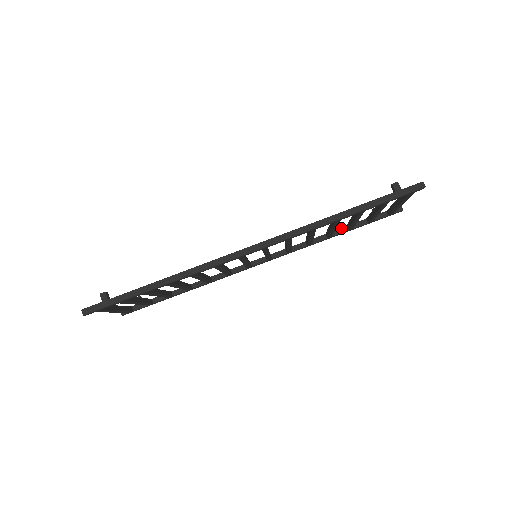
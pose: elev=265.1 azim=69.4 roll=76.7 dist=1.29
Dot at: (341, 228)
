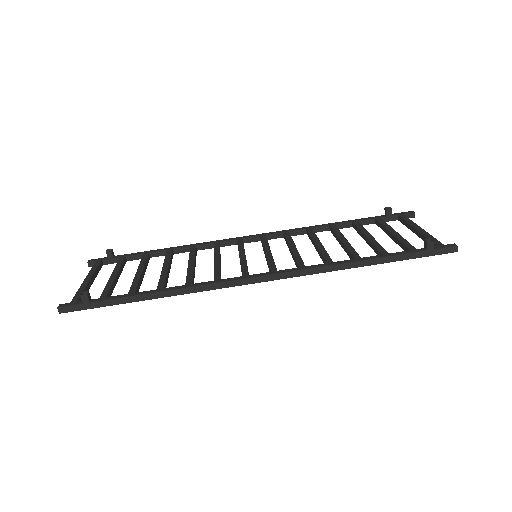
Dot at: (347, 223)
